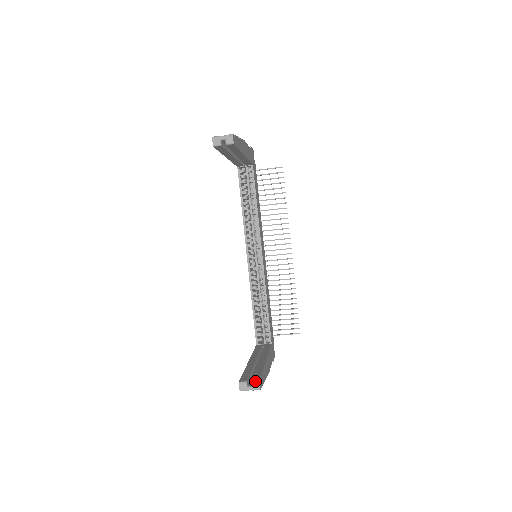
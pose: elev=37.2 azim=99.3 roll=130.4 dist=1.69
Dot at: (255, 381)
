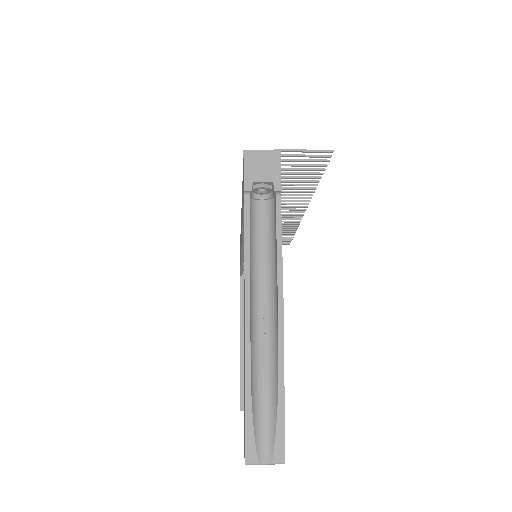
Dot at: occluded
